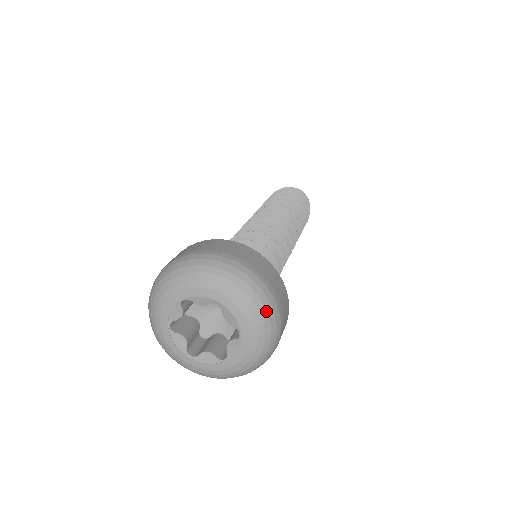
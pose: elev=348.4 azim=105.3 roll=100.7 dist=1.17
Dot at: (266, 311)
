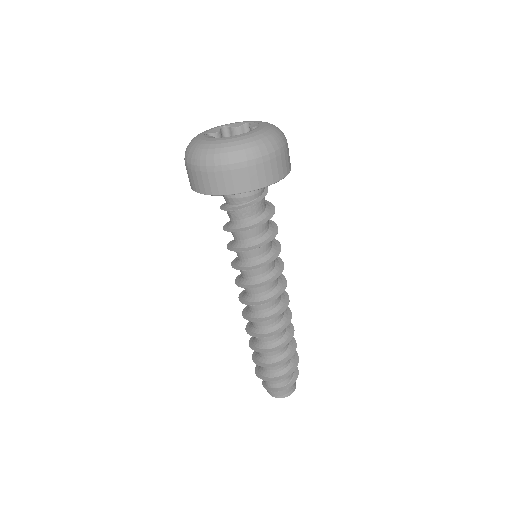
Dot at: (279, 129)
